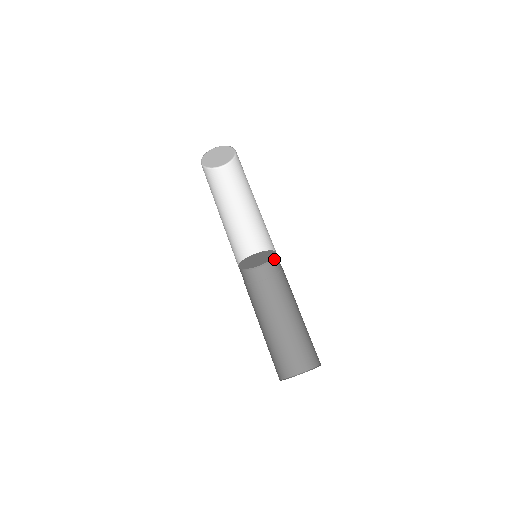
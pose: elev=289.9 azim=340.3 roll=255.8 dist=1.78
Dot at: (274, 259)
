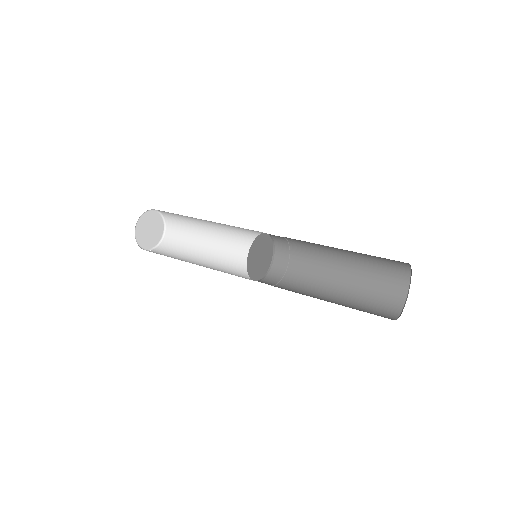
Dot at: (274, 251)
